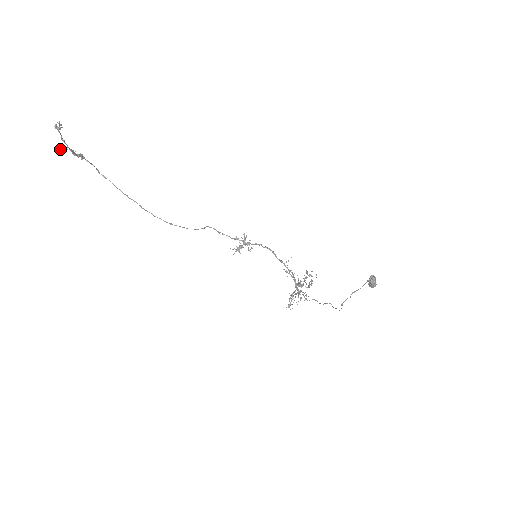
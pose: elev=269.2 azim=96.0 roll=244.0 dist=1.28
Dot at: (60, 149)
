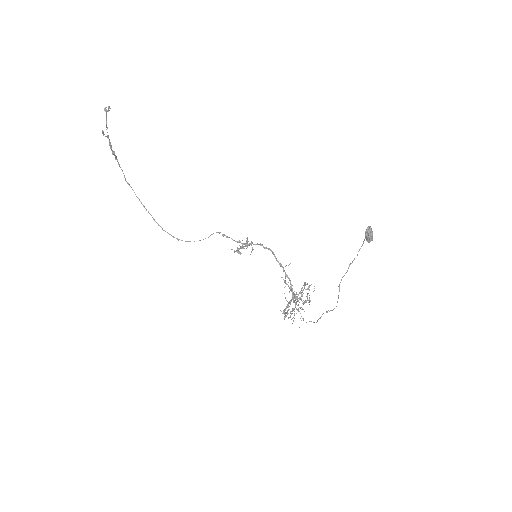
Dot at: (102, 132)
